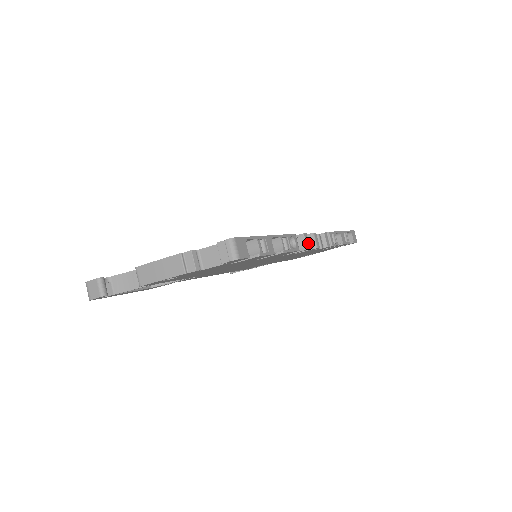
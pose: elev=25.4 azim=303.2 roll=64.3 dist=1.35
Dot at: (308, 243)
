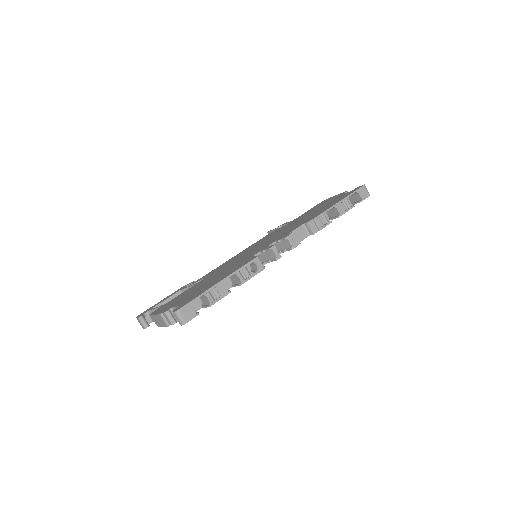
Dot at: (278, 253)
